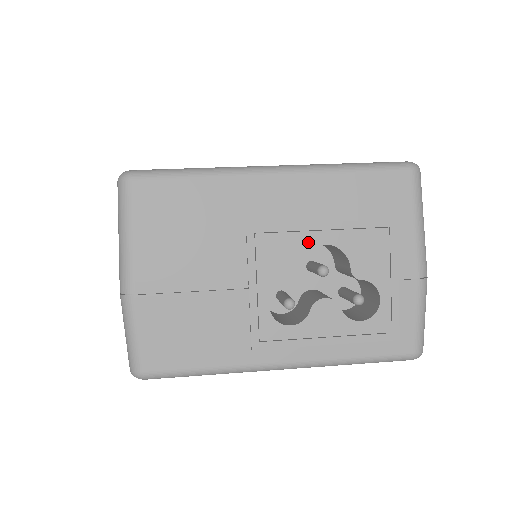
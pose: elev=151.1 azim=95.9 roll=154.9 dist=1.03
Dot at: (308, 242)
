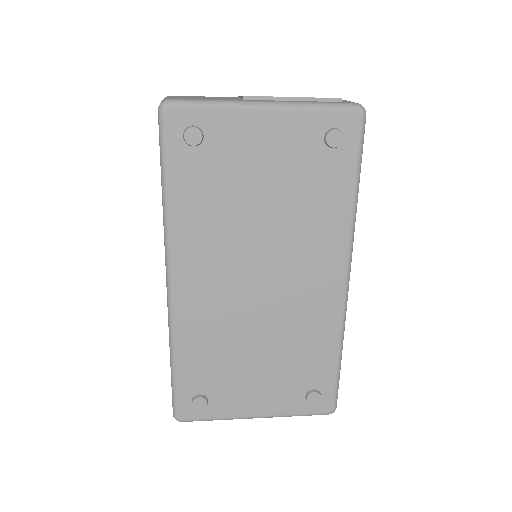
Dot at: occluded
